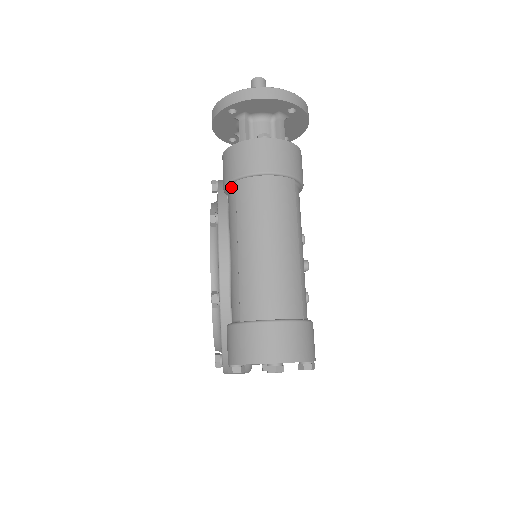
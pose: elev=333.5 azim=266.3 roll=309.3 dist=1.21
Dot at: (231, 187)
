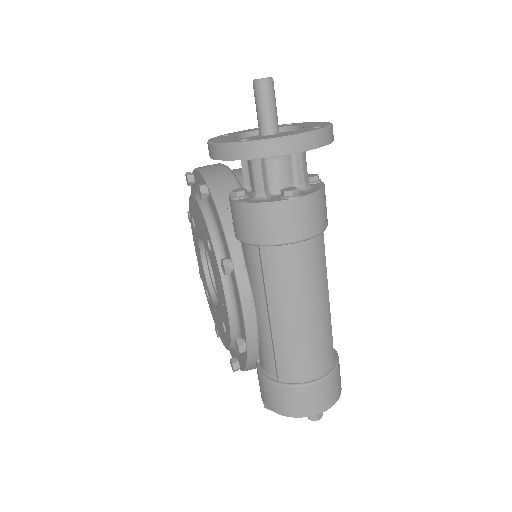
Dot at: (251, 245)
